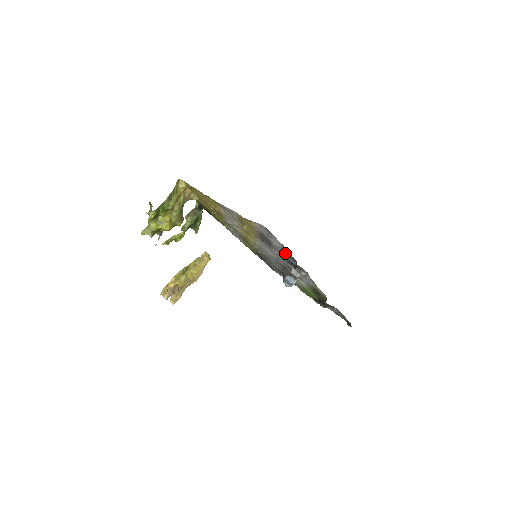
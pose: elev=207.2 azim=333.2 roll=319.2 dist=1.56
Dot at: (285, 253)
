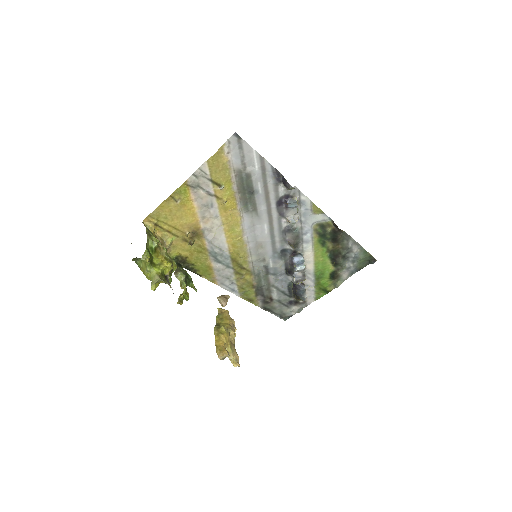
Dot at: (268, 182)
